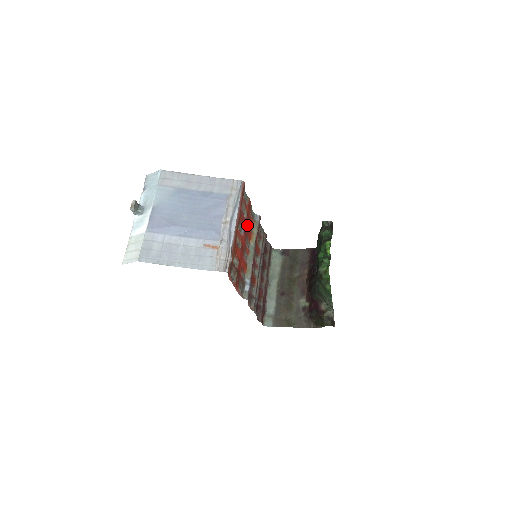
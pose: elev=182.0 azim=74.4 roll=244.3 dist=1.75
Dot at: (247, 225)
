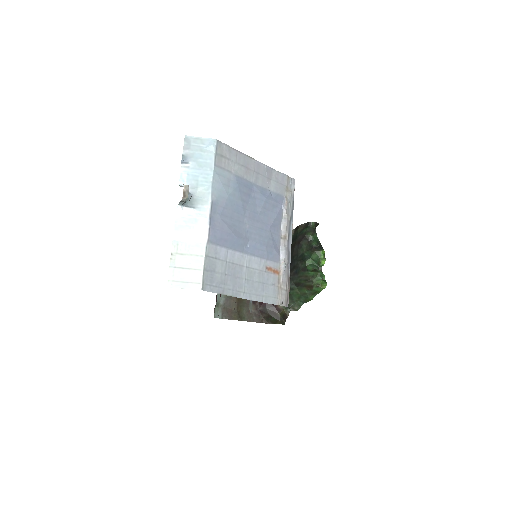
Dot at: occluded
